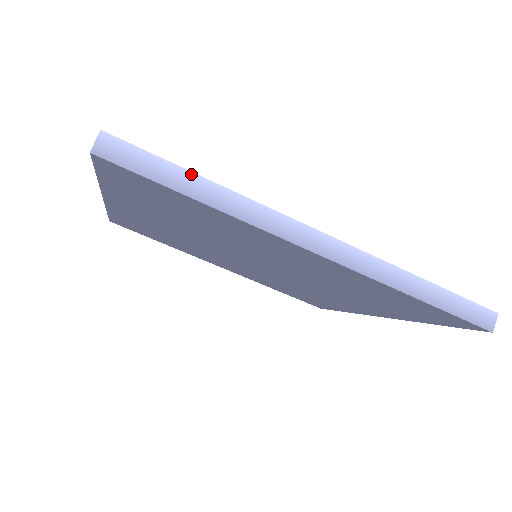
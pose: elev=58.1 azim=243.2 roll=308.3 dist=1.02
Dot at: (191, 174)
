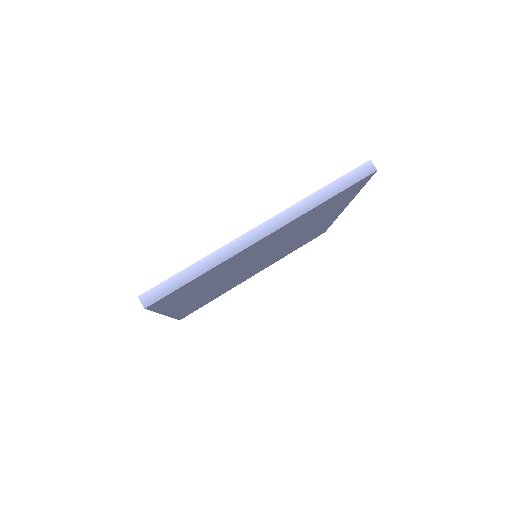
Dot at: (185, 270)
